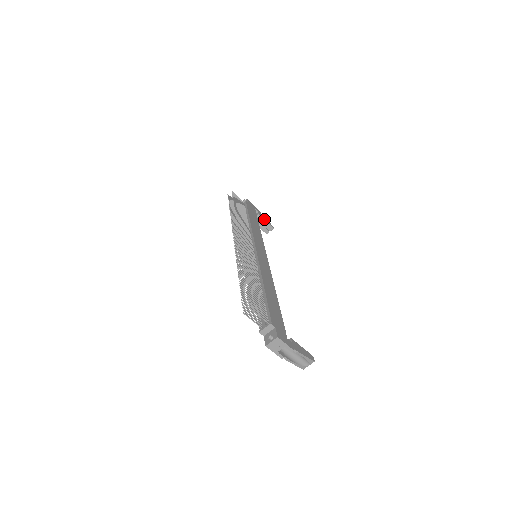
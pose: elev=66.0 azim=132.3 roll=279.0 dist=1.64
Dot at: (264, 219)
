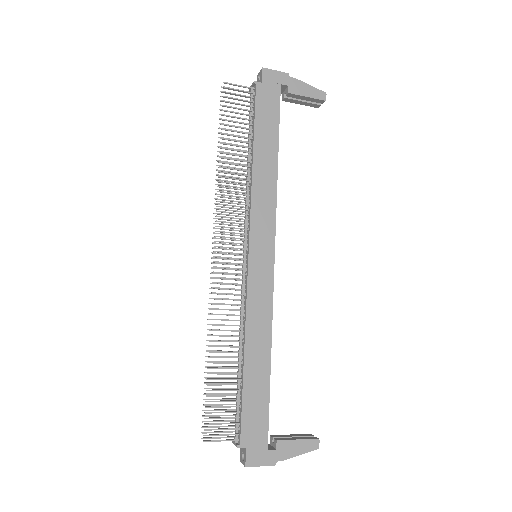
Dot at: (302, 95)
